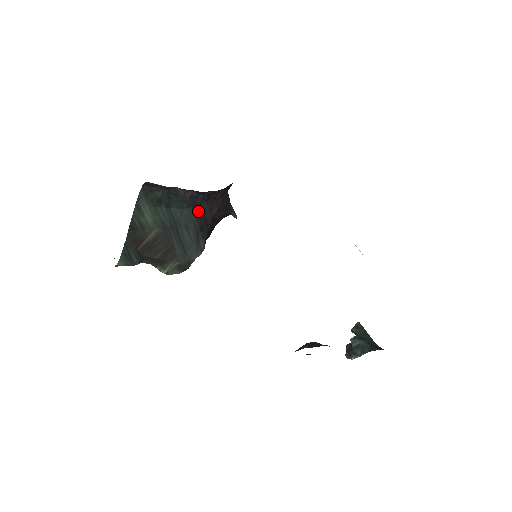
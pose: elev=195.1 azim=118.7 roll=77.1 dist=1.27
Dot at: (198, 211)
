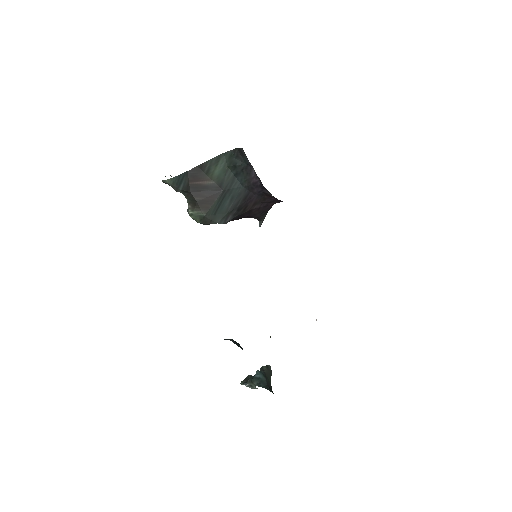
Dot at: (248, 196)
